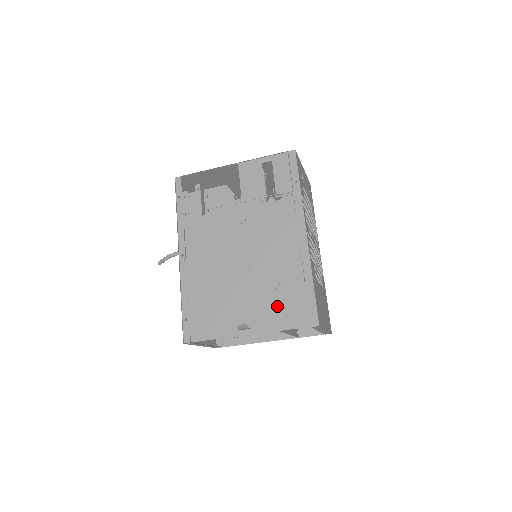
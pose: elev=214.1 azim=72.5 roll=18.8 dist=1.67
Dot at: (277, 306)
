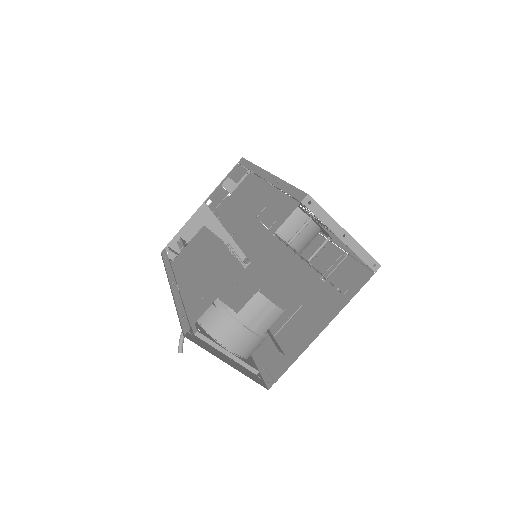
Dot at: (276, 243)
